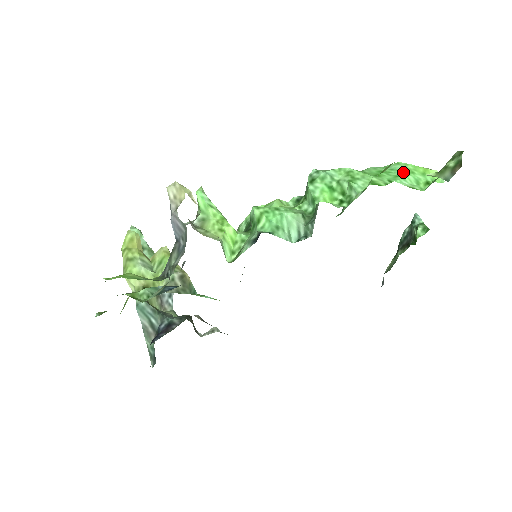
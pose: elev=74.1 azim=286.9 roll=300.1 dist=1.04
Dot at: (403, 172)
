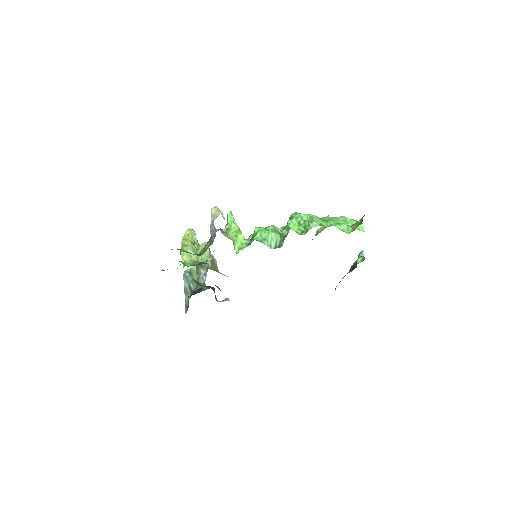
Dot at: (342, 222)
